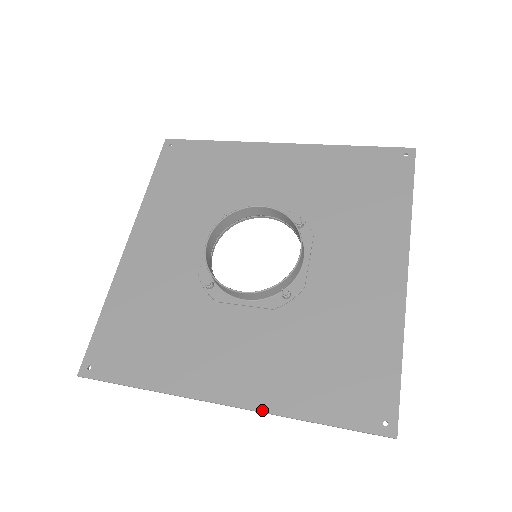
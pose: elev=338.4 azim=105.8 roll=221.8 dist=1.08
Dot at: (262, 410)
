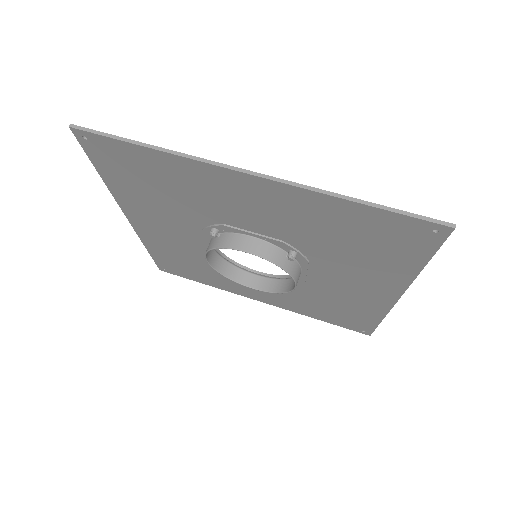
Dot at: occluded
